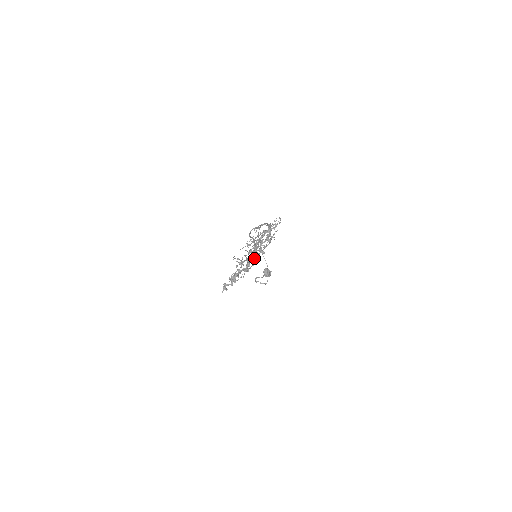
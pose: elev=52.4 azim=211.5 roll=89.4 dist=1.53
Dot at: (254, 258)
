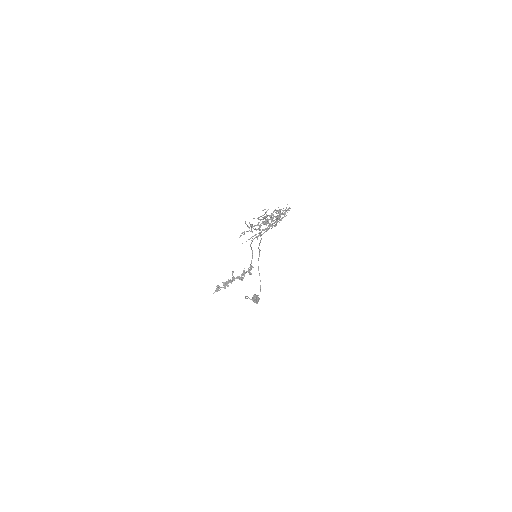
Dot at: occluded
